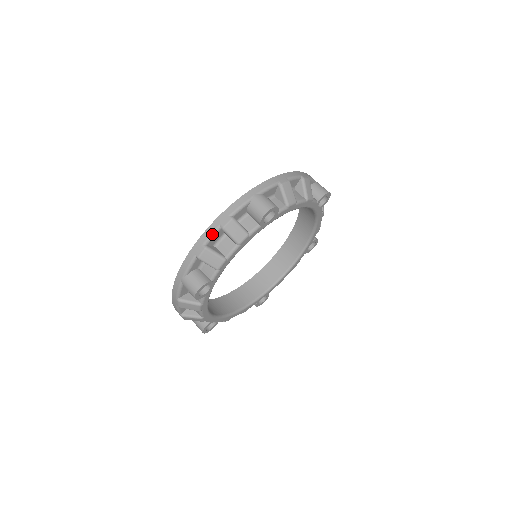
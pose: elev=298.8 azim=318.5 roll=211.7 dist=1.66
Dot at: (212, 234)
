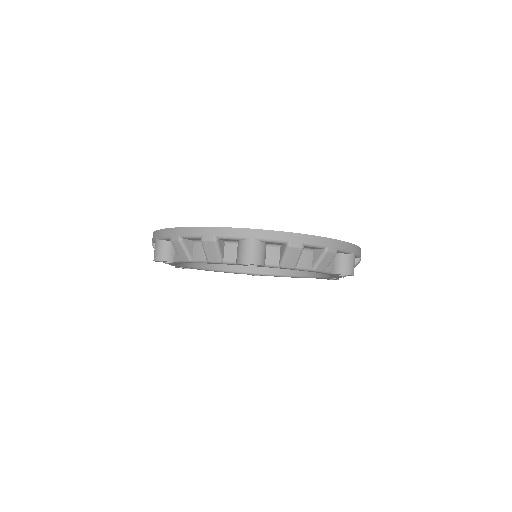
Dot at: (317, 245)
